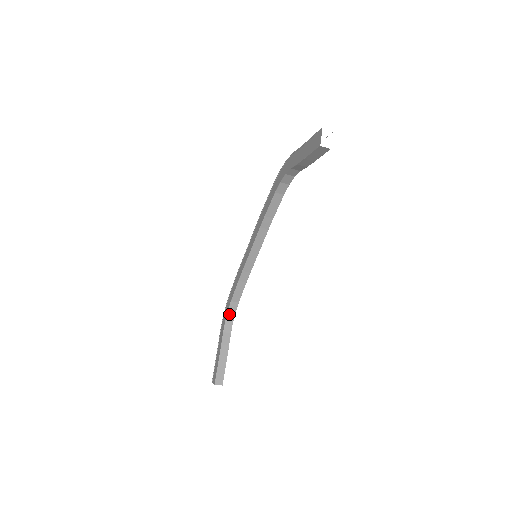
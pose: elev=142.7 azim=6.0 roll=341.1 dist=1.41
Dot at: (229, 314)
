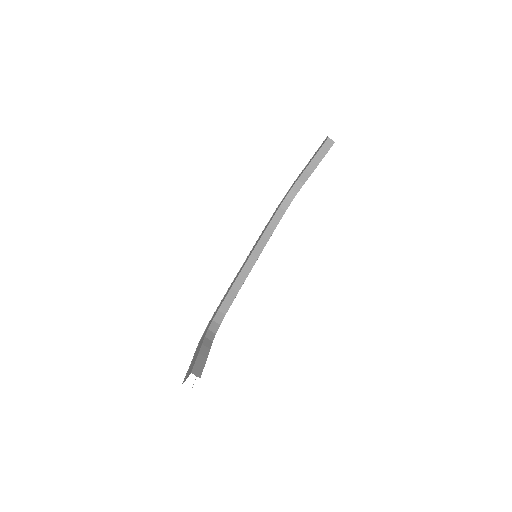
Dot at: (213, 324)
